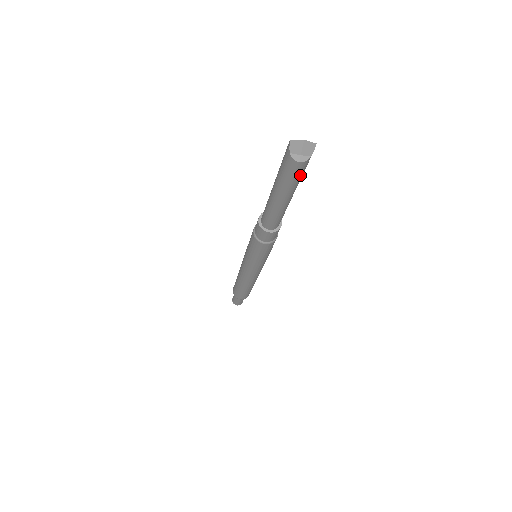
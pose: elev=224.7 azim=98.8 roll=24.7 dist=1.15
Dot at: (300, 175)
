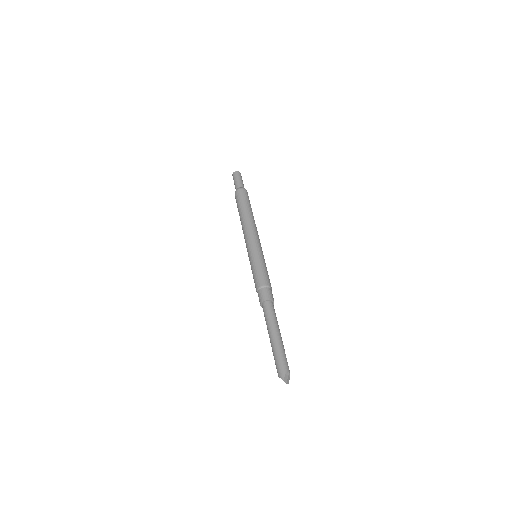
Dot at: occluded
